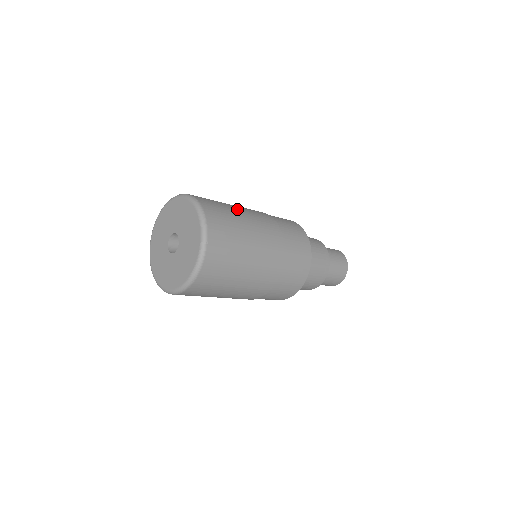
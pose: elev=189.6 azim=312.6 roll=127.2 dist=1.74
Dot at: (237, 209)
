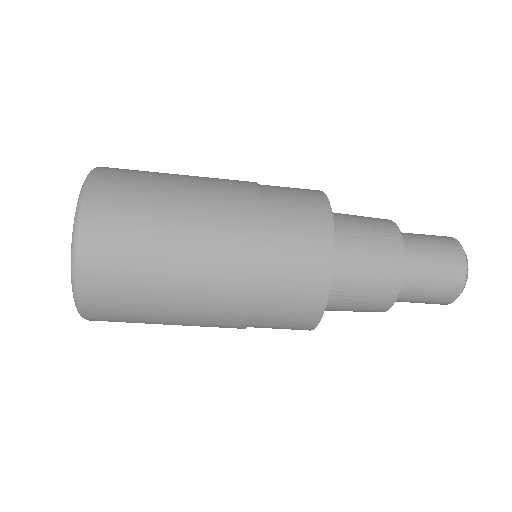
Dot at: occluded
